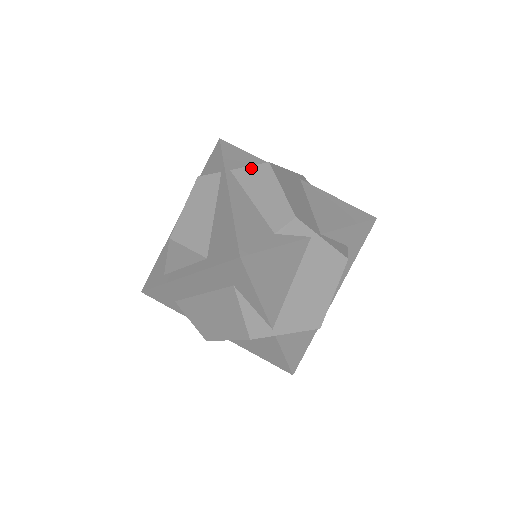
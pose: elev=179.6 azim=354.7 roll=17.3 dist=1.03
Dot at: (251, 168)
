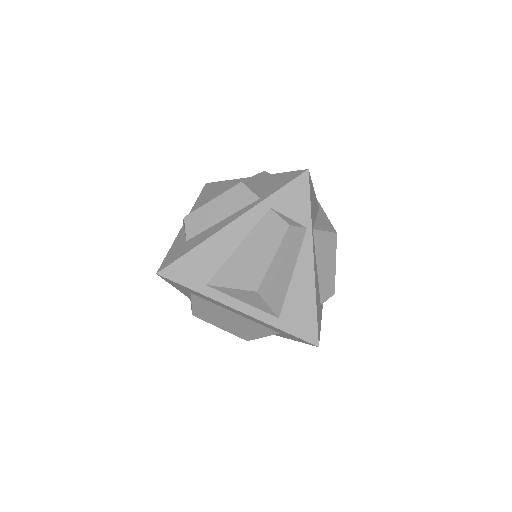
Dot at: (326, 234)
